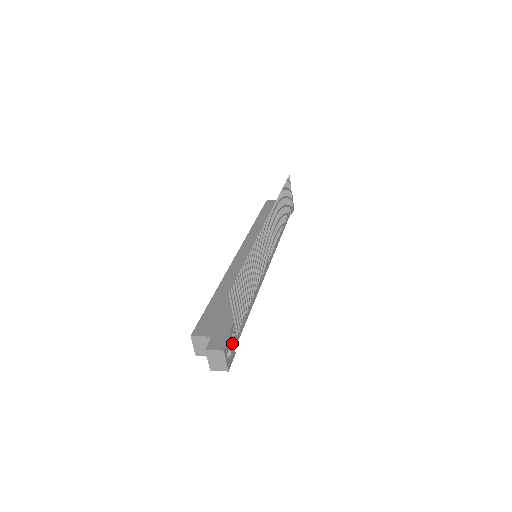
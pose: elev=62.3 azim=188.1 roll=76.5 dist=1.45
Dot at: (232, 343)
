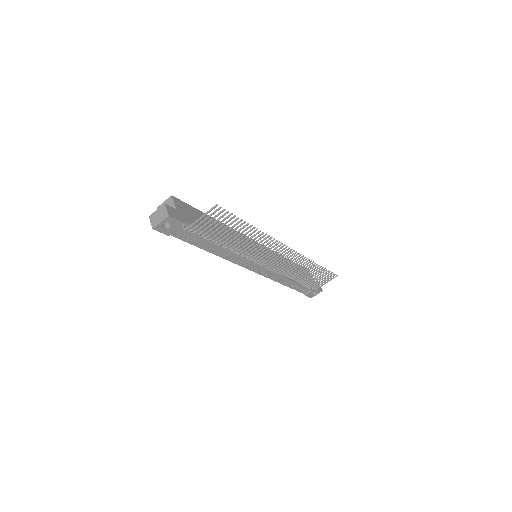
Dot at: (177, 227)
